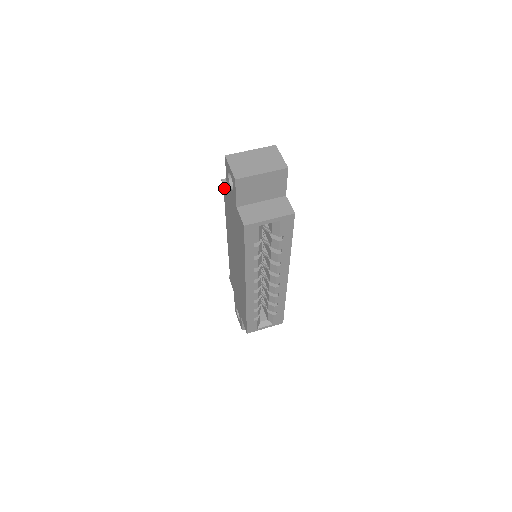
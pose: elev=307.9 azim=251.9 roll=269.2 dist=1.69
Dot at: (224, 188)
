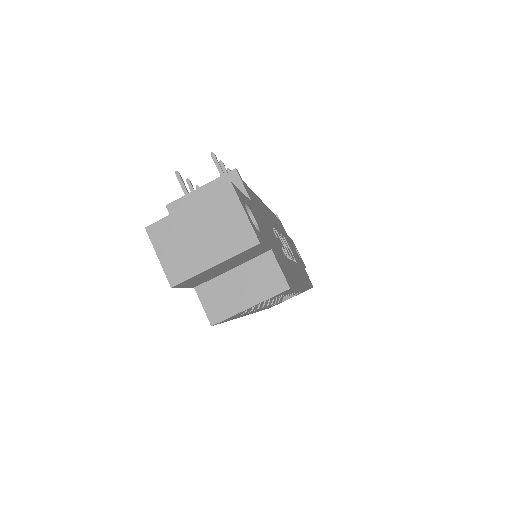
Dot at: occluded
